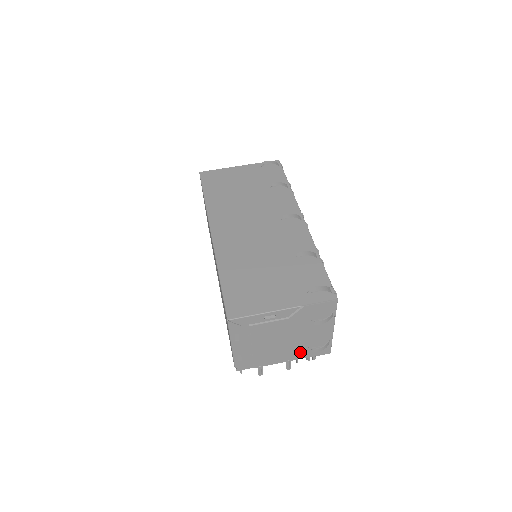
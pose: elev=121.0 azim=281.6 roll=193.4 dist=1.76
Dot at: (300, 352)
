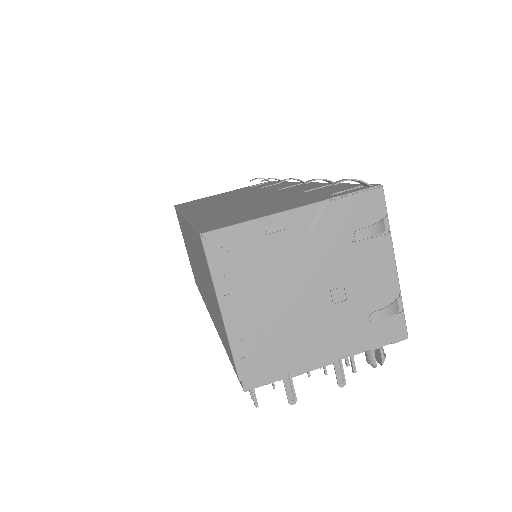
Dot at: (352, 333)
